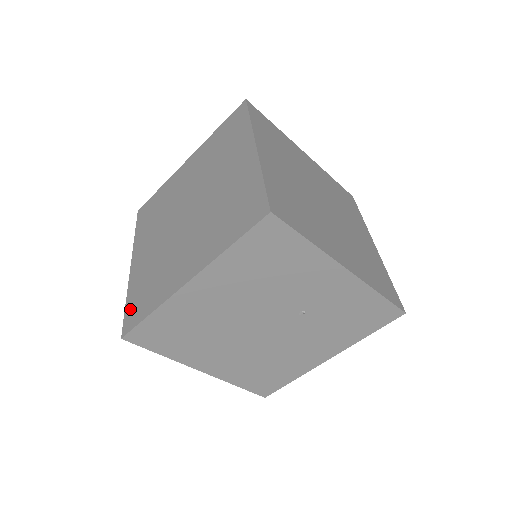
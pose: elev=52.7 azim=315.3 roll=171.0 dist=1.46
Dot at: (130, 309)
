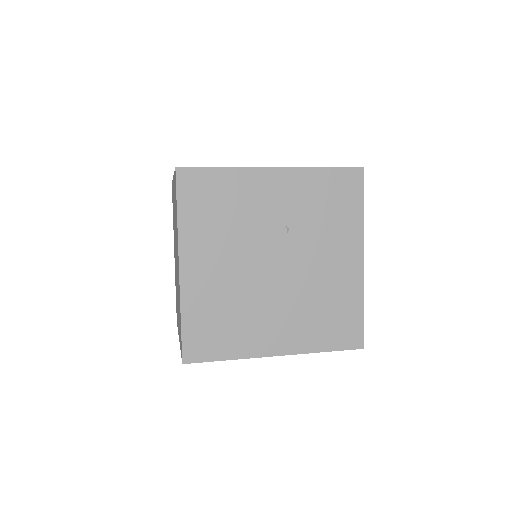
Dot at: occluded
